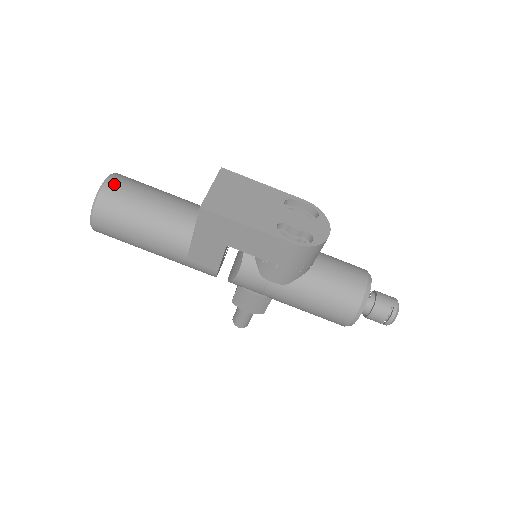
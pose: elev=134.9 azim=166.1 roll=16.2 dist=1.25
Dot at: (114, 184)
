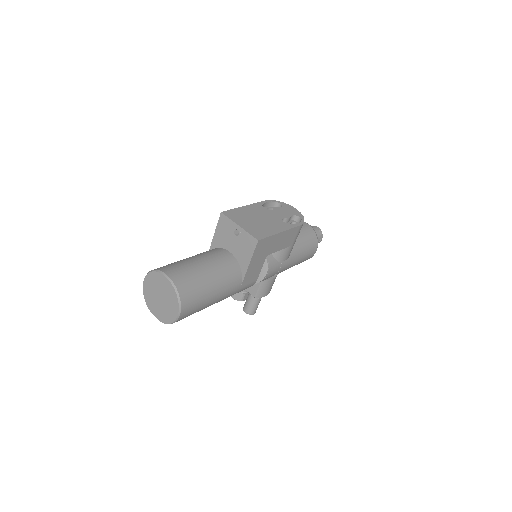
Dot at: (175, 275)
